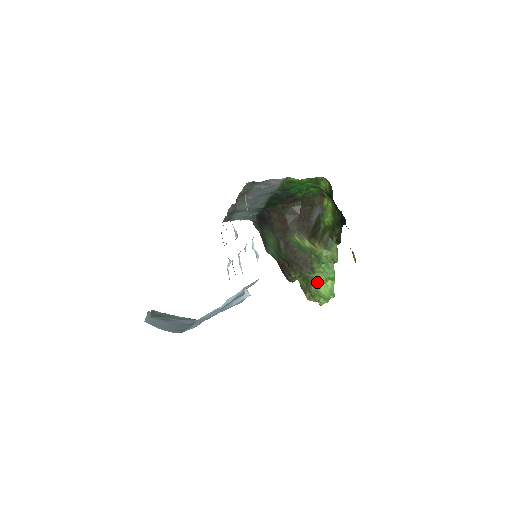
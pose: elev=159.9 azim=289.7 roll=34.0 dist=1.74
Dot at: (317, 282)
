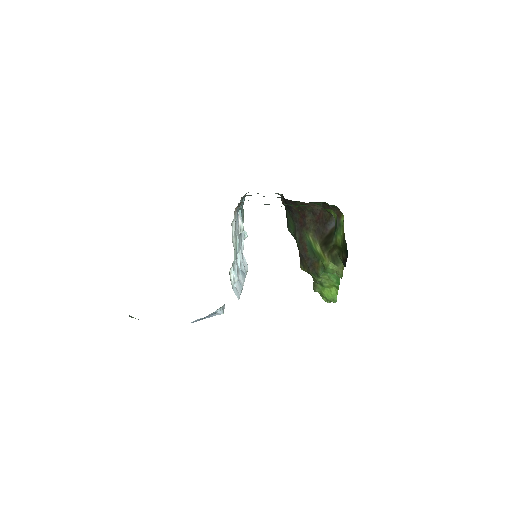
Dot at: (321, 285)
